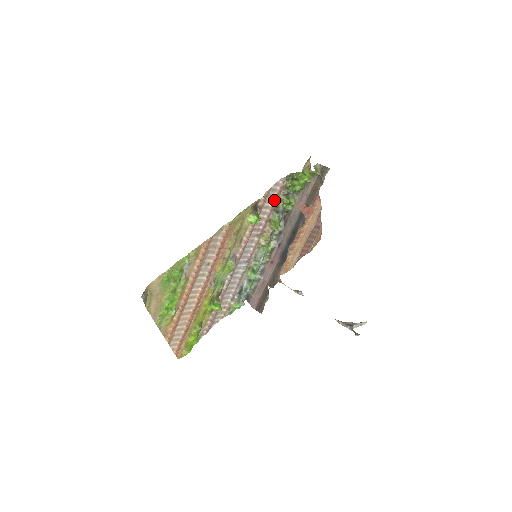
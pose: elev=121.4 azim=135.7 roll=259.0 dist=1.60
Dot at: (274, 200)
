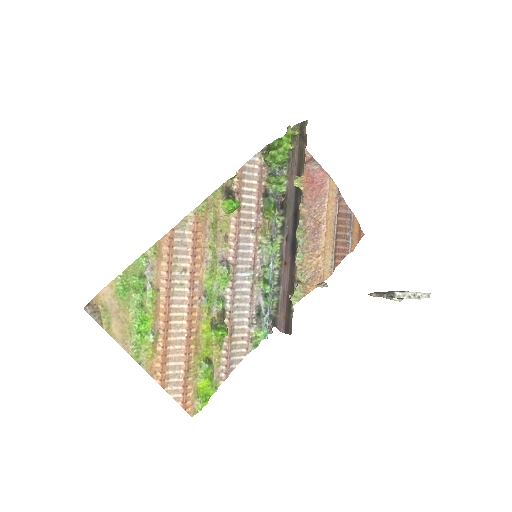
Dot at: (257, 183)
